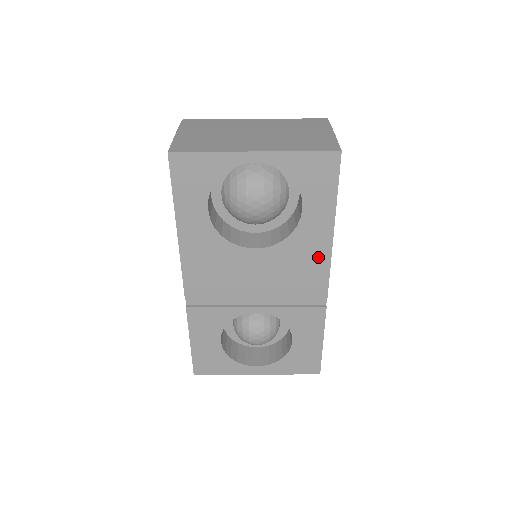
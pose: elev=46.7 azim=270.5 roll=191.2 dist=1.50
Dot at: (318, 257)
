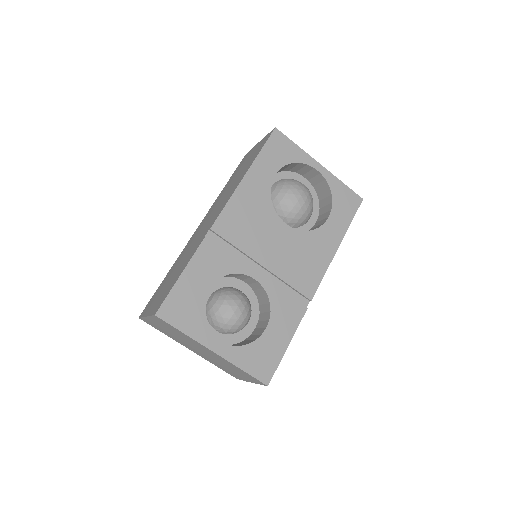
Dot at: (321, 260)
